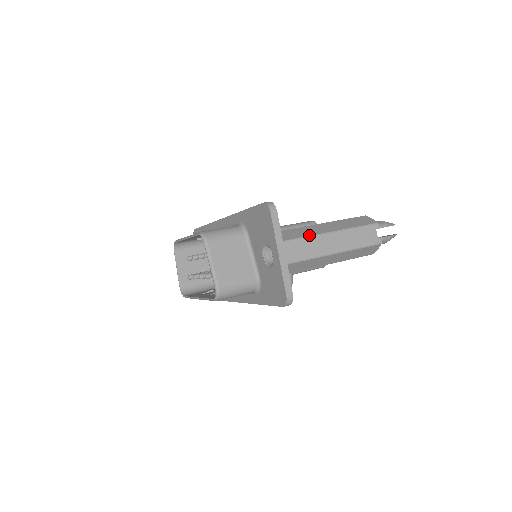
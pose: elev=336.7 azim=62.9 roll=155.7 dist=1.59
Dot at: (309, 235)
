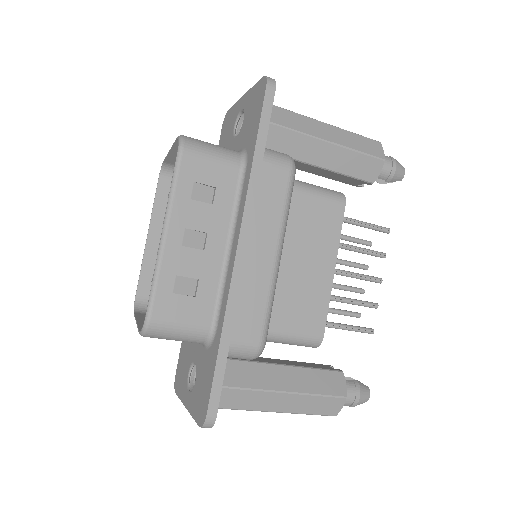
Dot at: occluded
